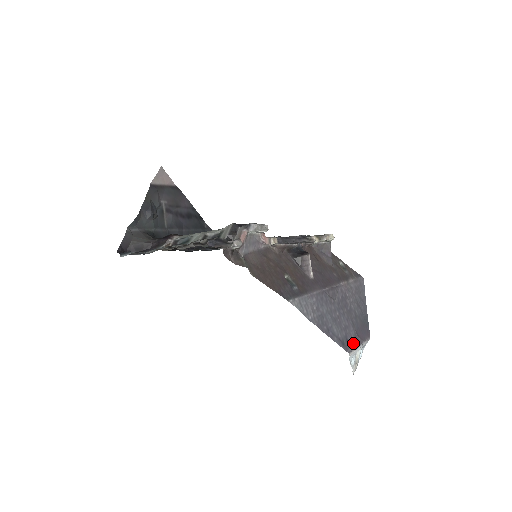
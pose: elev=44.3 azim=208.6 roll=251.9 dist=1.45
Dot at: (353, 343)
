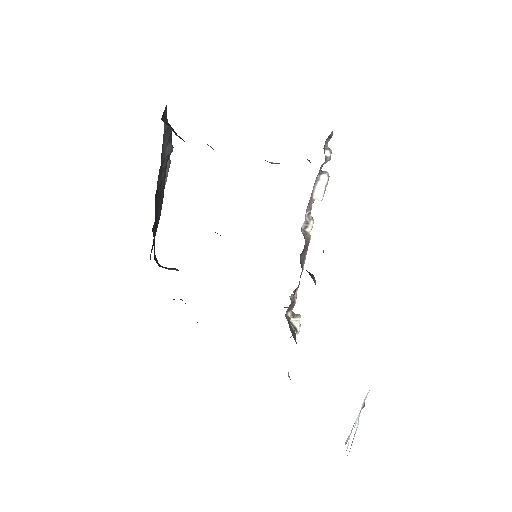
Dot at: occluded
